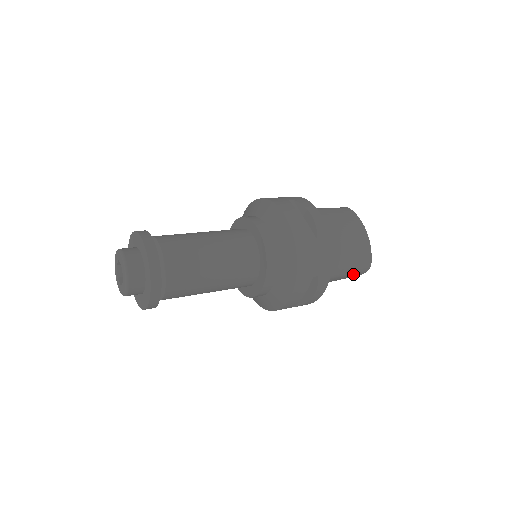
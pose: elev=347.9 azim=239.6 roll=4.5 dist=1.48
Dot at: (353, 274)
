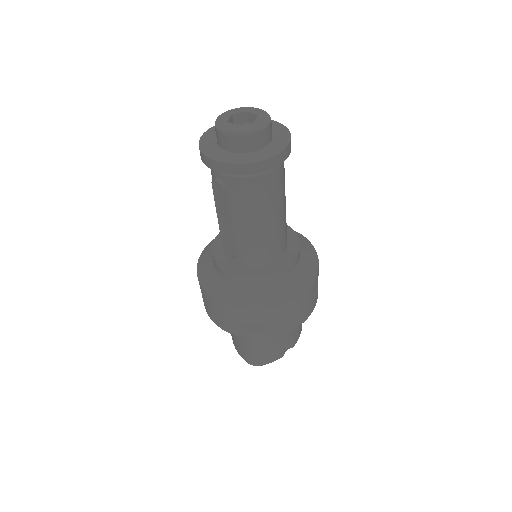
Dot at: occluded
